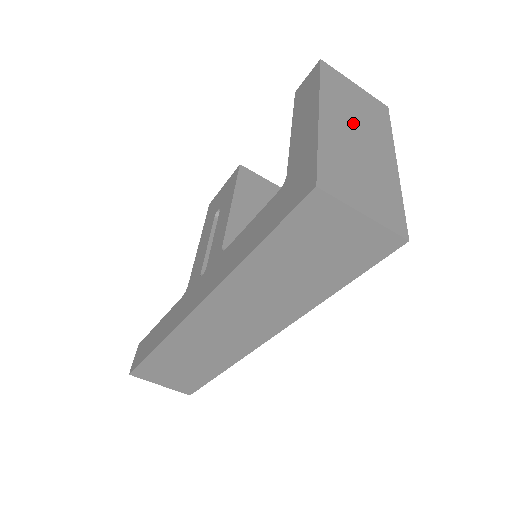
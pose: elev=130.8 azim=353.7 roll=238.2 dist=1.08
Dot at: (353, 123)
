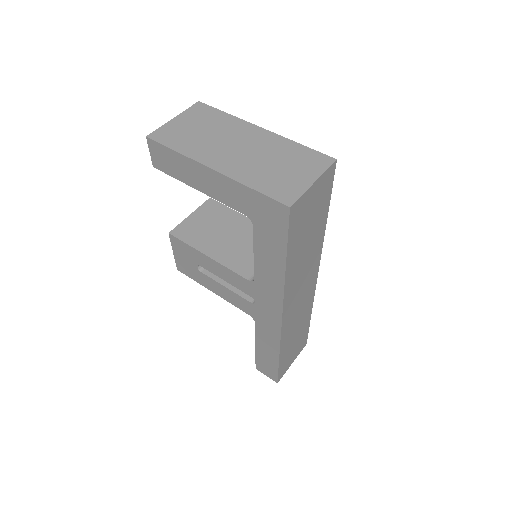
Dot at: (221, 144)
